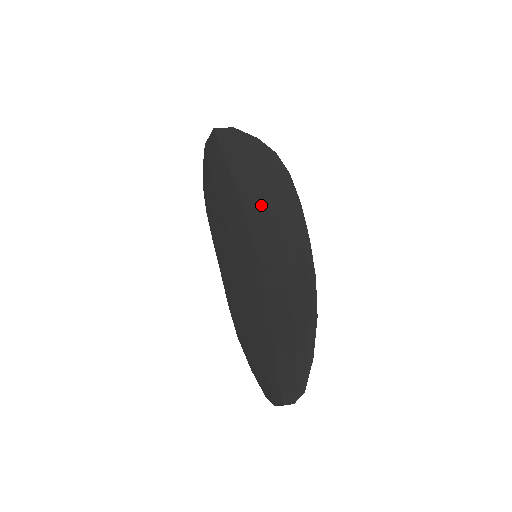
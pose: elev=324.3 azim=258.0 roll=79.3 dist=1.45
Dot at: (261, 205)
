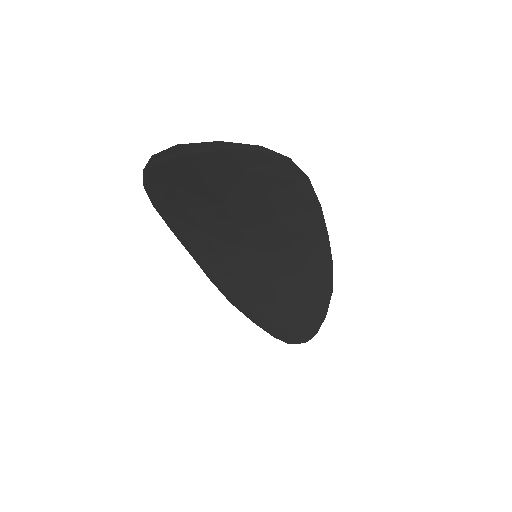
Dot at: (264, 215)
